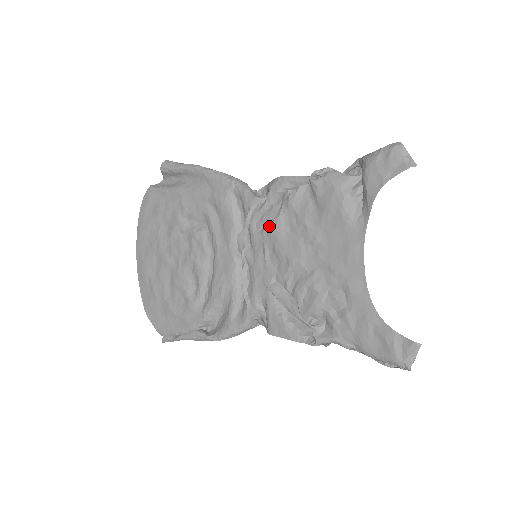
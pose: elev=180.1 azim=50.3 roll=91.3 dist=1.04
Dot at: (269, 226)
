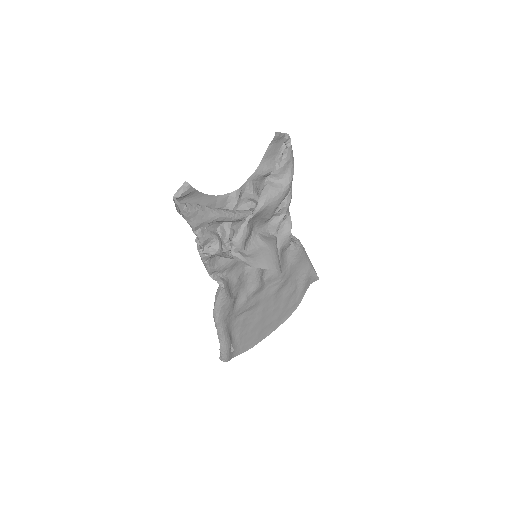
Dot at: occluded
